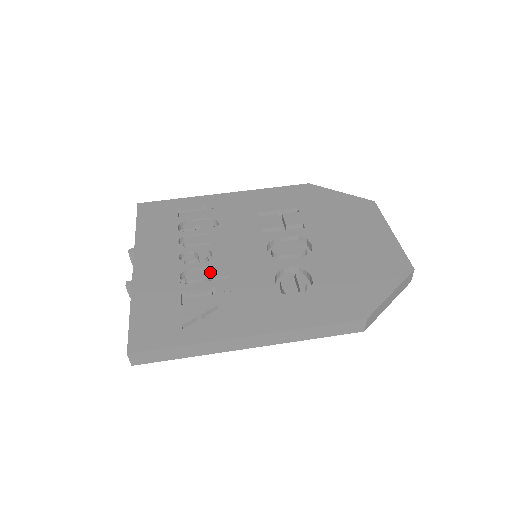
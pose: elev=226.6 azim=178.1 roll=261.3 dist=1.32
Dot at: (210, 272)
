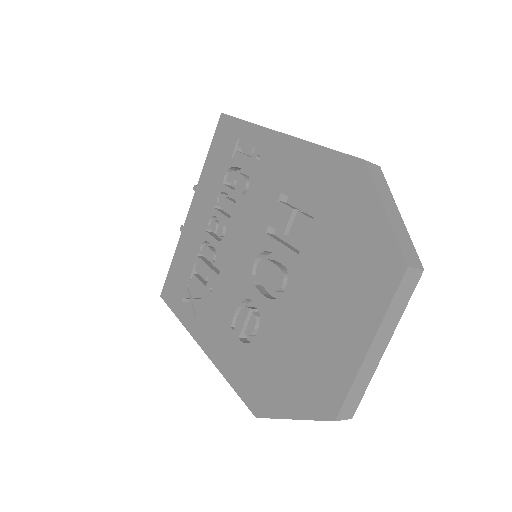
Dot at: occluded
